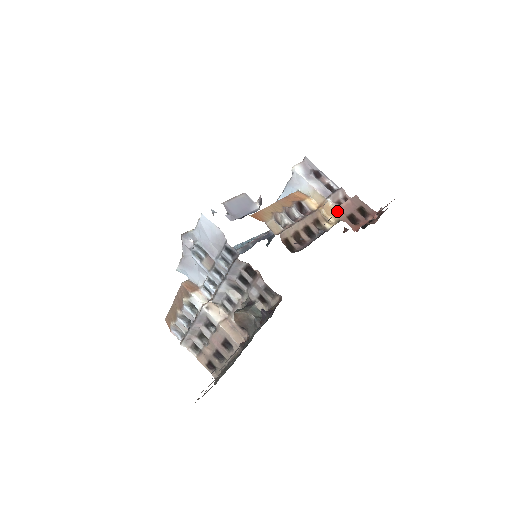
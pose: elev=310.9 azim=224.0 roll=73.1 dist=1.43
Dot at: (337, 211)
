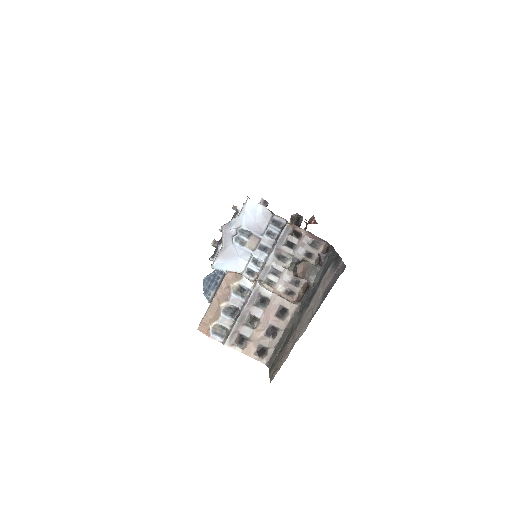
Dot at: occluded
